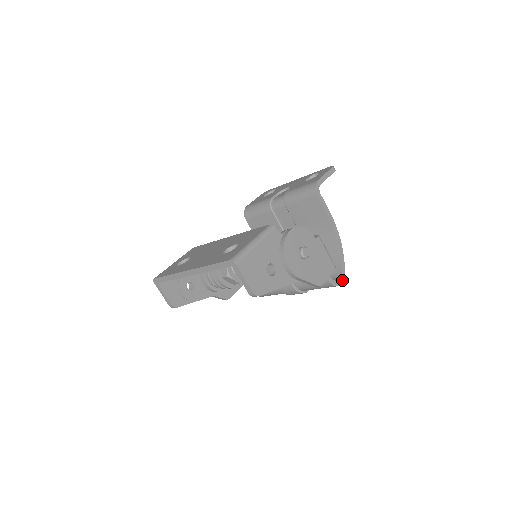
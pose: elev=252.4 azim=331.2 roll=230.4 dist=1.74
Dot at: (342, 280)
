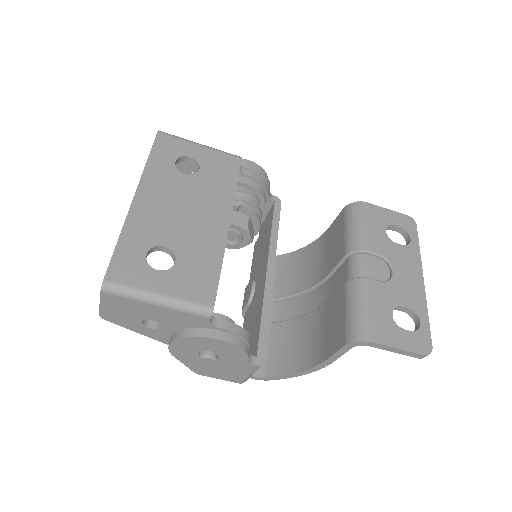
Dot at: (258, 379)
